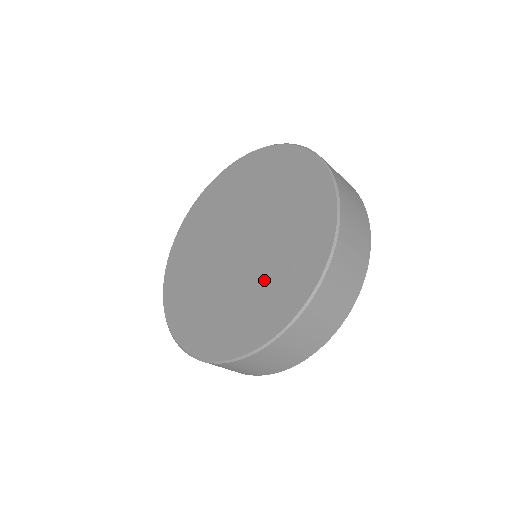
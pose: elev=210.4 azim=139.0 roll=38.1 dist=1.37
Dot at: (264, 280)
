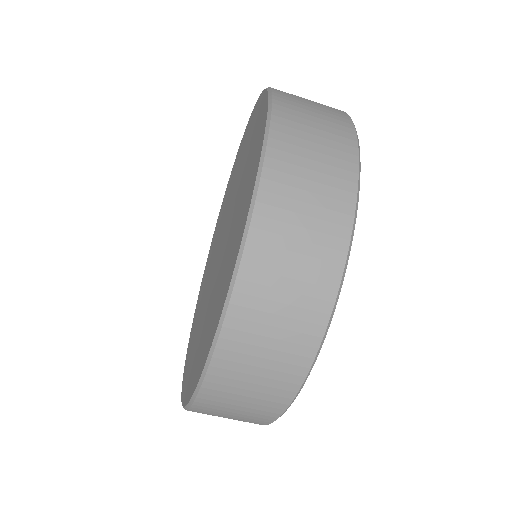
Dot at: (236, 215)
